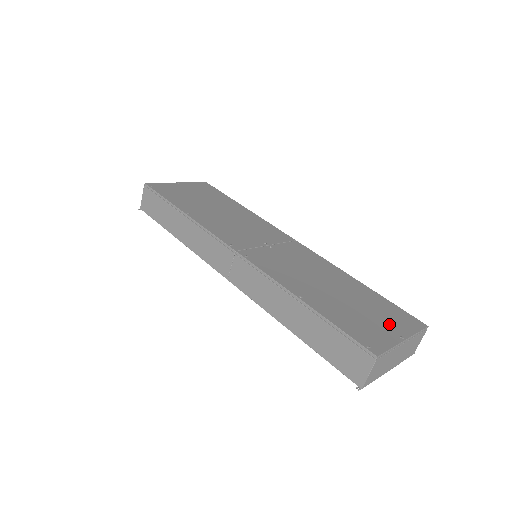
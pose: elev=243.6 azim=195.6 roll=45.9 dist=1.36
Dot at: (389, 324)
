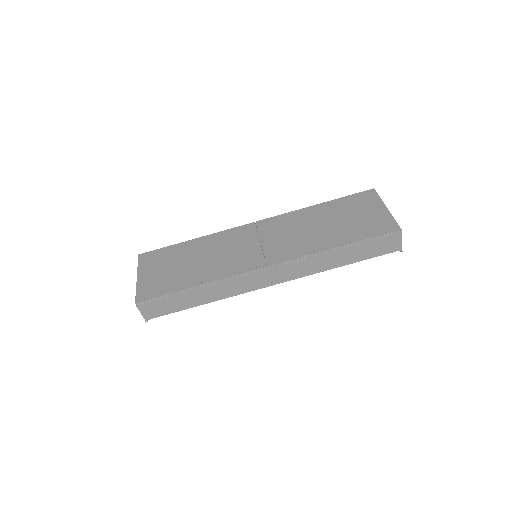
Dot at: (370, 209)
